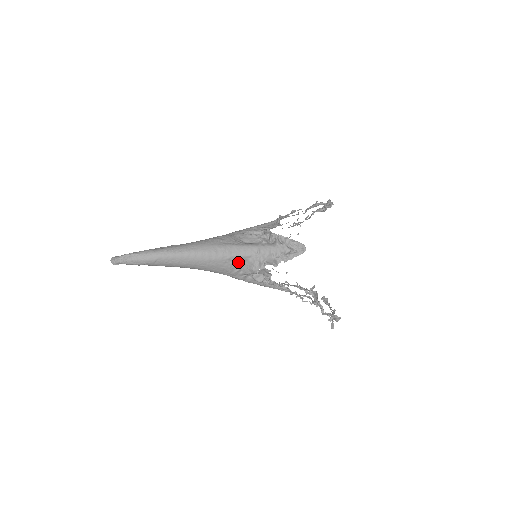
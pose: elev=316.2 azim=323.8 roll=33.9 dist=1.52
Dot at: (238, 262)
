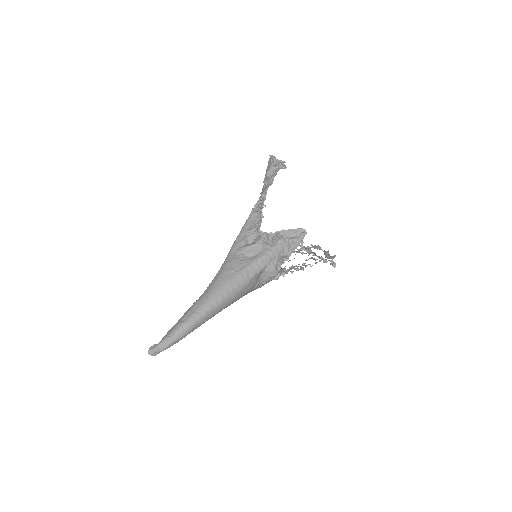
Dot at: (257, 278)
